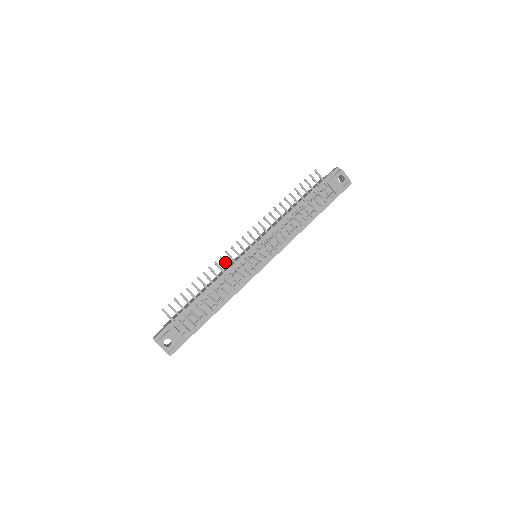
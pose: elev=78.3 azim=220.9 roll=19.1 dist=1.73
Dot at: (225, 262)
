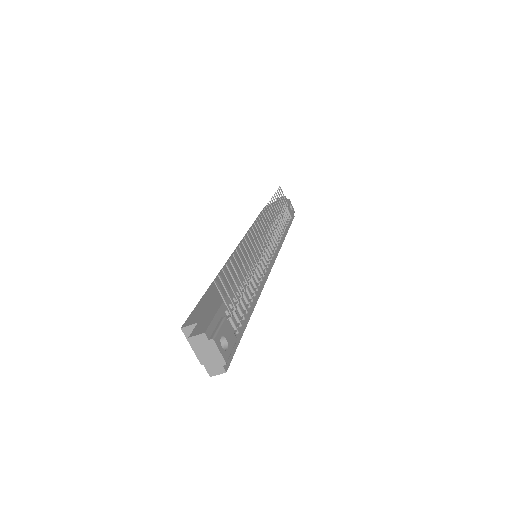
Dot at: (252, 242)
